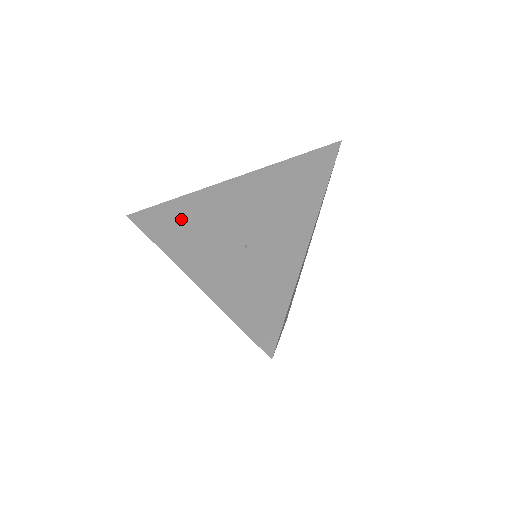
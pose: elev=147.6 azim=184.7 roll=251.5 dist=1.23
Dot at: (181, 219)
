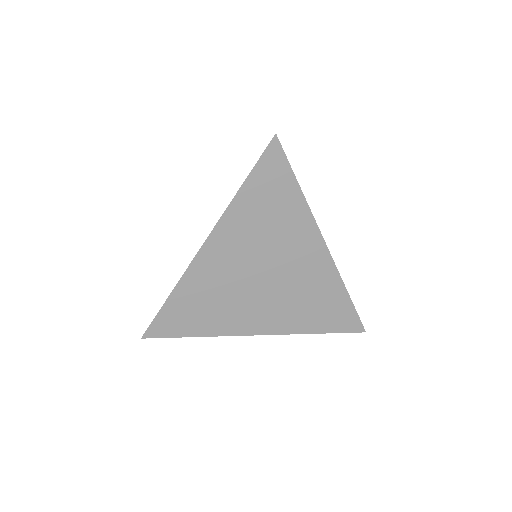
Dot at: occluded
